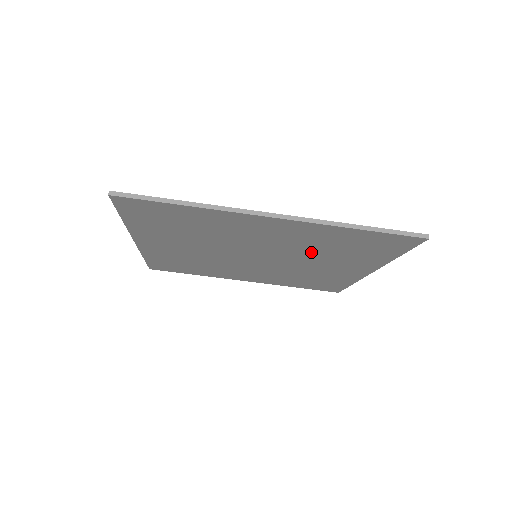
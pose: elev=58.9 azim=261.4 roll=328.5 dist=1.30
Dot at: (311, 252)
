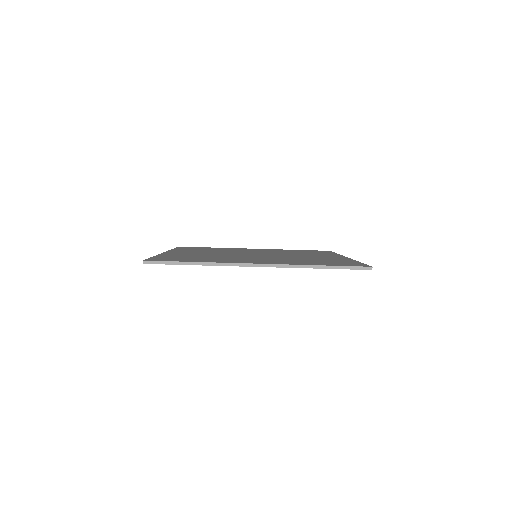
Dot at: occluded
